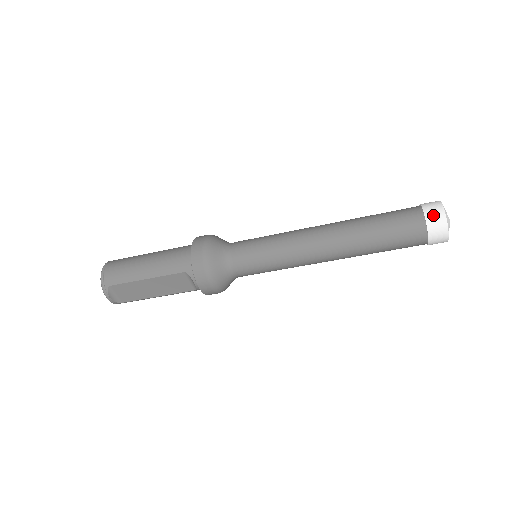
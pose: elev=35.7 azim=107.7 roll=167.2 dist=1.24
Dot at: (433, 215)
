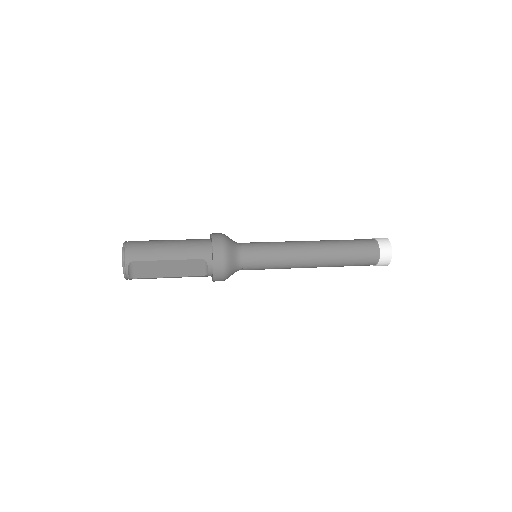
Dot at: (384, 246)
